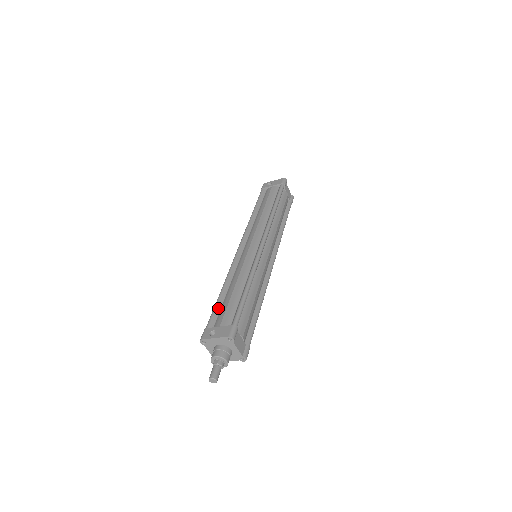
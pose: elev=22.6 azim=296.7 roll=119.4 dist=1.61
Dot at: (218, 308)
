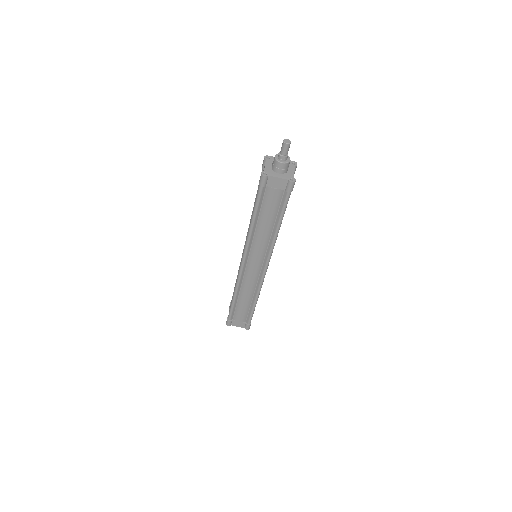
Dot at: occluded
